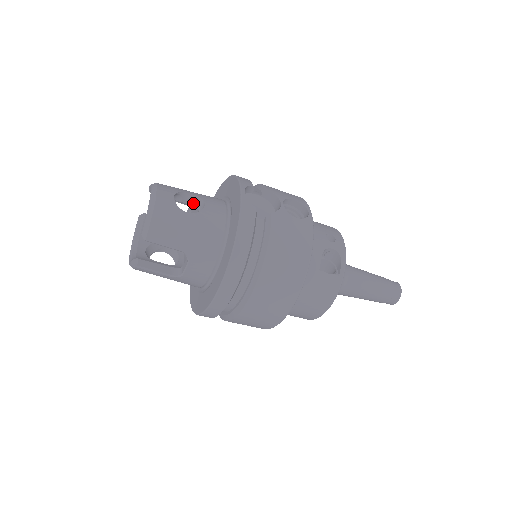
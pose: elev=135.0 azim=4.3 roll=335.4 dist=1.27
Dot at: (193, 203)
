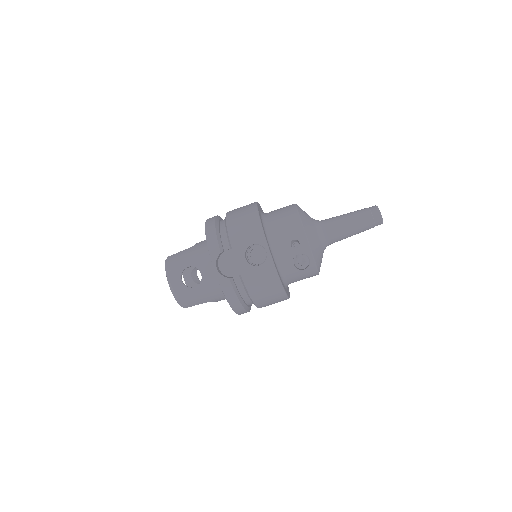
Dot at: occluded
